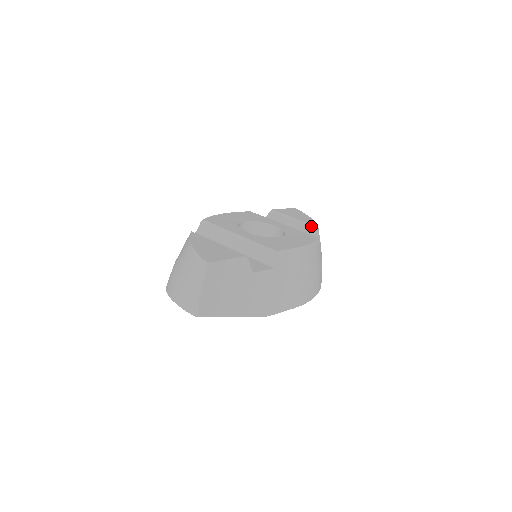
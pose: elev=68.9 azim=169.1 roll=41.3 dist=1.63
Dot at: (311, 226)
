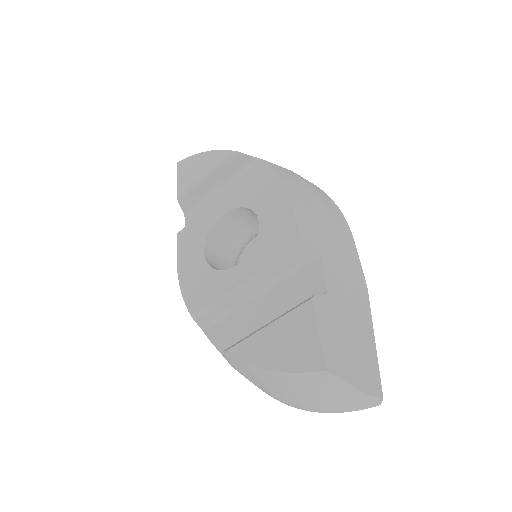
Dot at: (229, 160)
